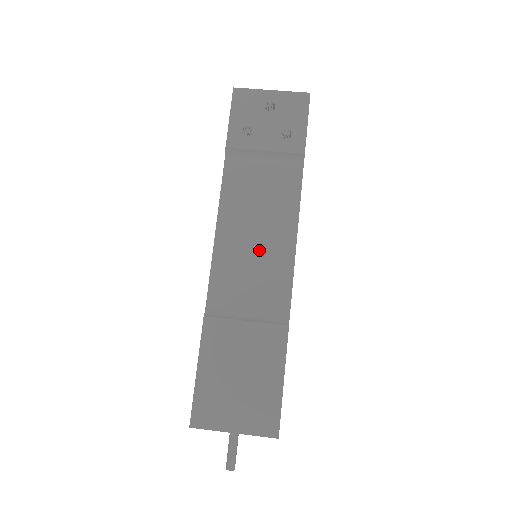
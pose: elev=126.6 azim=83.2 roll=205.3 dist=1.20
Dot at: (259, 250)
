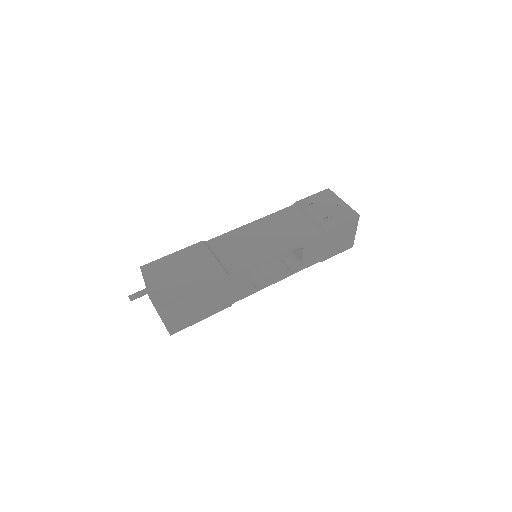
Dot at: (257, 243)
